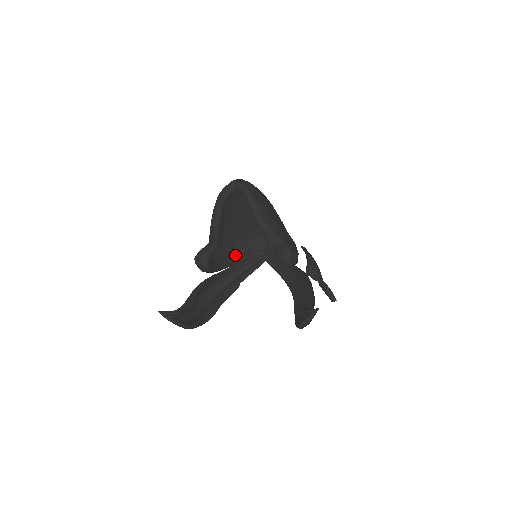
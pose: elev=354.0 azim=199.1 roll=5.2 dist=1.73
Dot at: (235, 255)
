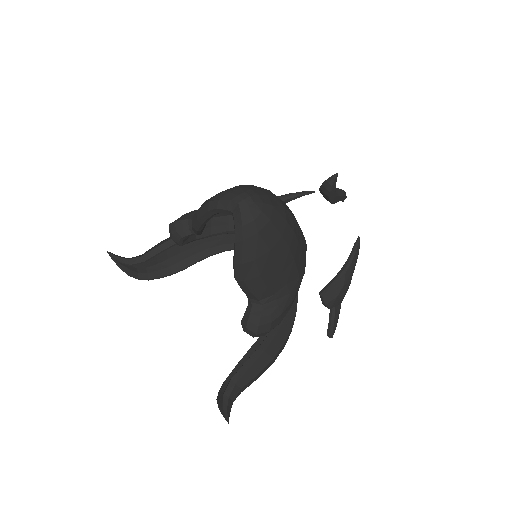
Dot at: occluded
